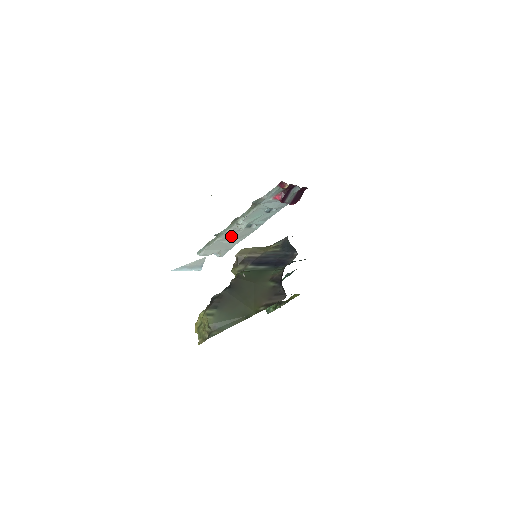
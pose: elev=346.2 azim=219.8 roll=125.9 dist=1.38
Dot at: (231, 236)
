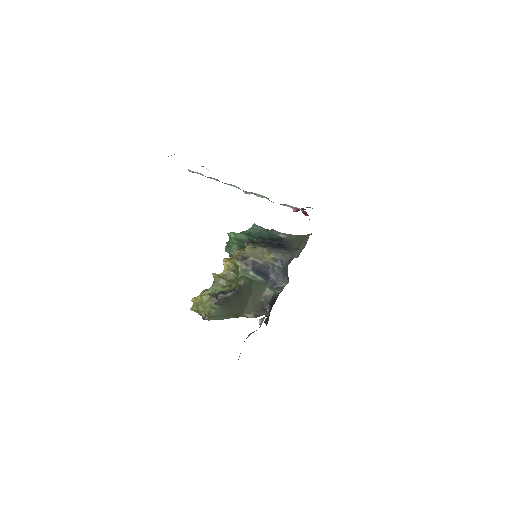
Dot at: occluded
